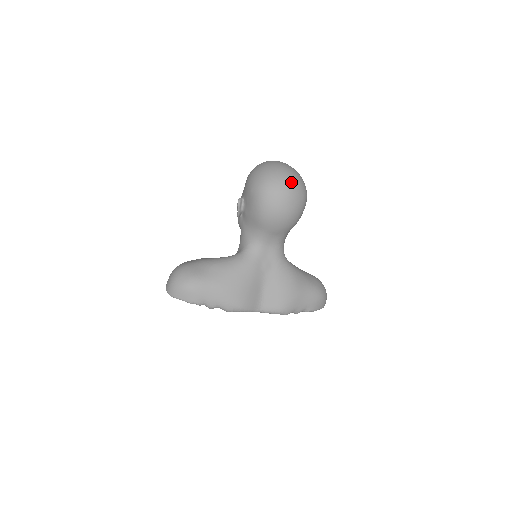
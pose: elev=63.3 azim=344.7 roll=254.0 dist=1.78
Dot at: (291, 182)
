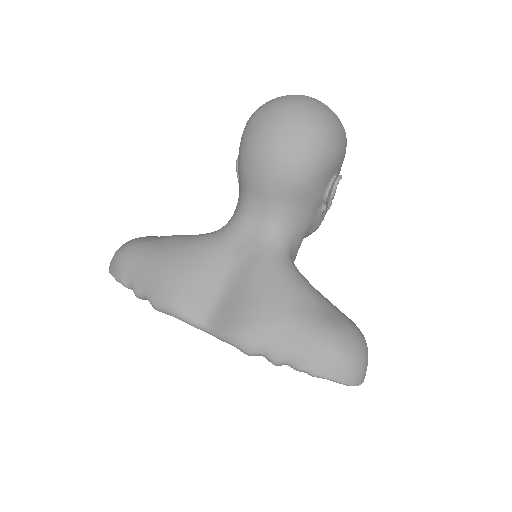
Dot at: (295, 104)
